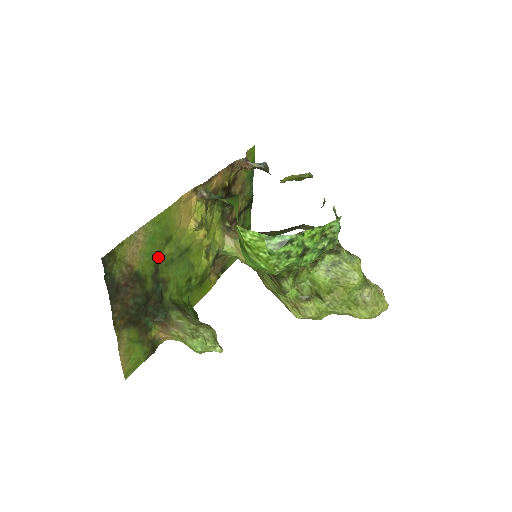
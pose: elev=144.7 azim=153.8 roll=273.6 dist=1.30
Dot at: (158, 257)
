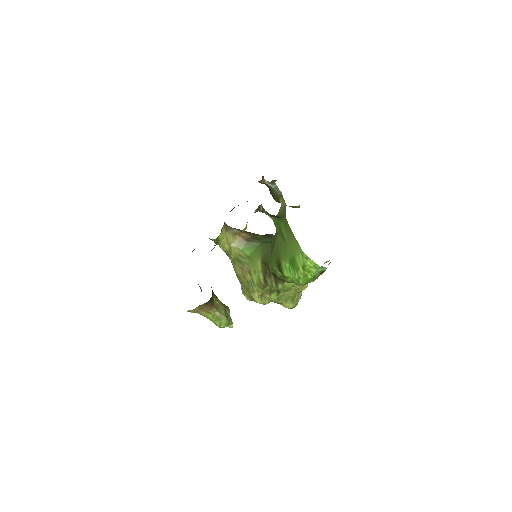
Dot at: occluded
